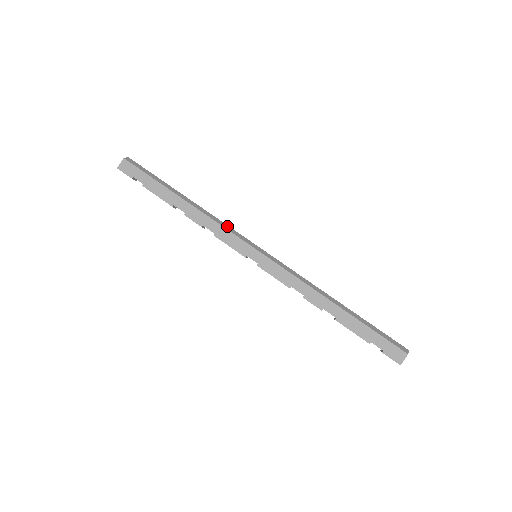
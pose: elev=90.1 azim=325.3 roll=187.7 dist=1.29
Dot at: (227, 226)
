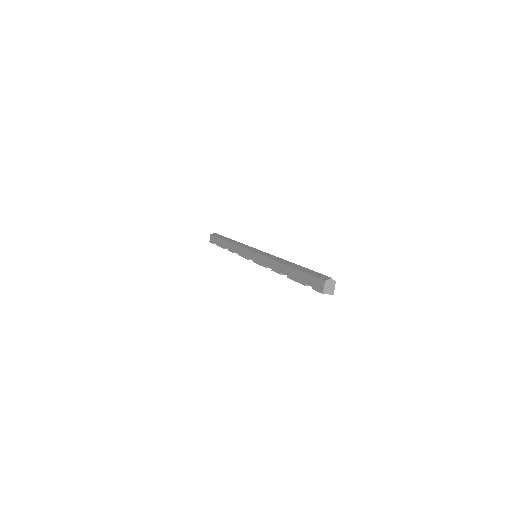
Dot at: (244, 245)
